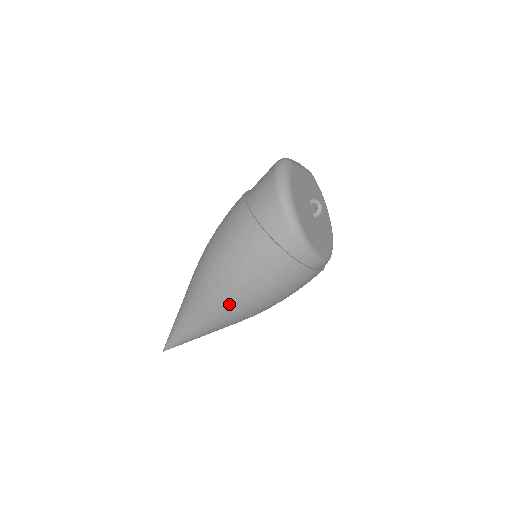
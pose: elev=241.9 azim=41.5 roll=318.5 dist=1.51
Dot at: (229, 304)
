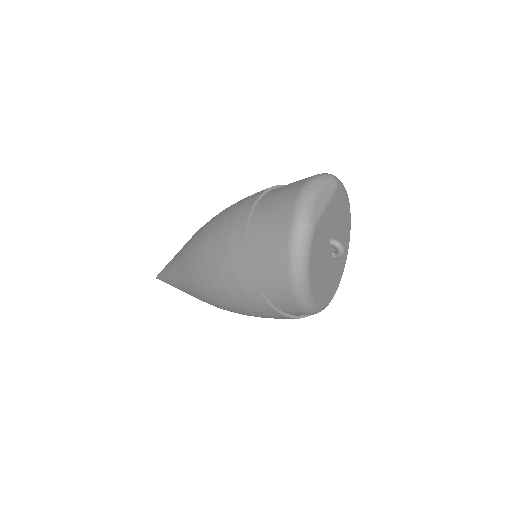
Dot at: occluded
